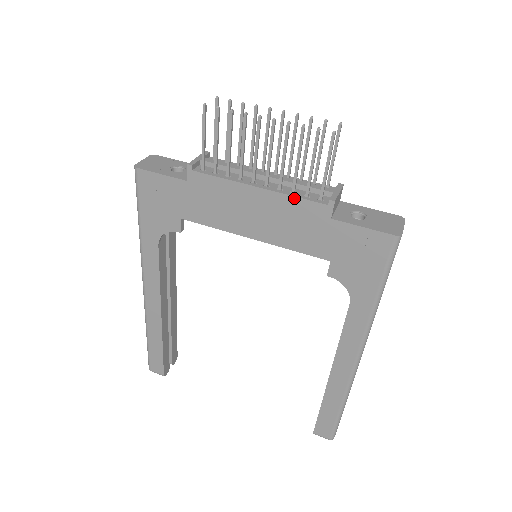
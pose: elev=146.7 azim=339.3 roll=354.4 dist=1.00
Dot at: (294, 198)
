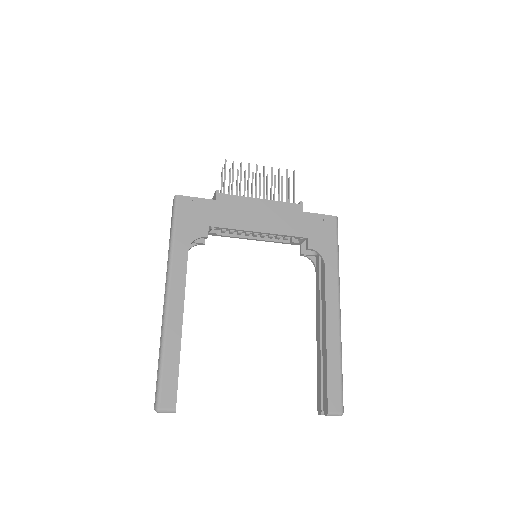
Dot at: (282, 203)
